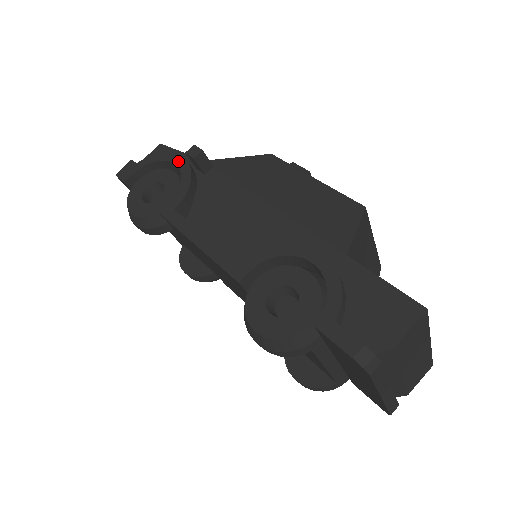
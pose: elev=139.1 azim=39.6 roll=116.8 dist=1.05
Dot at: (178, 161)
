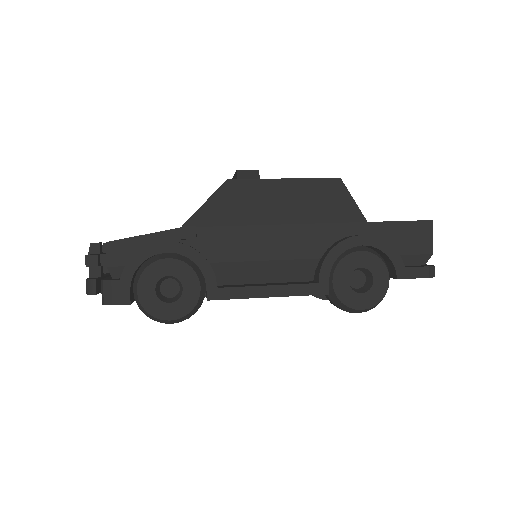
Dot at: (167, 248)
